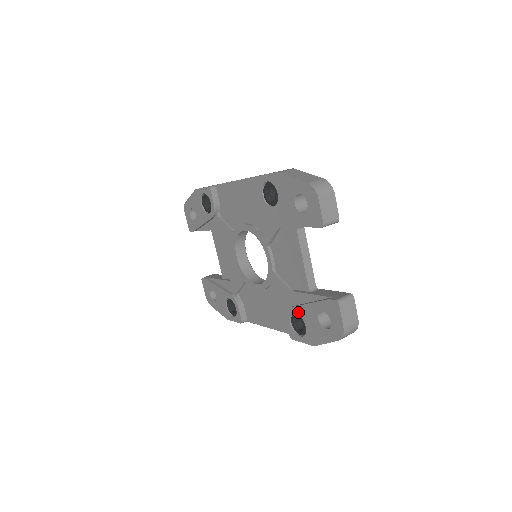
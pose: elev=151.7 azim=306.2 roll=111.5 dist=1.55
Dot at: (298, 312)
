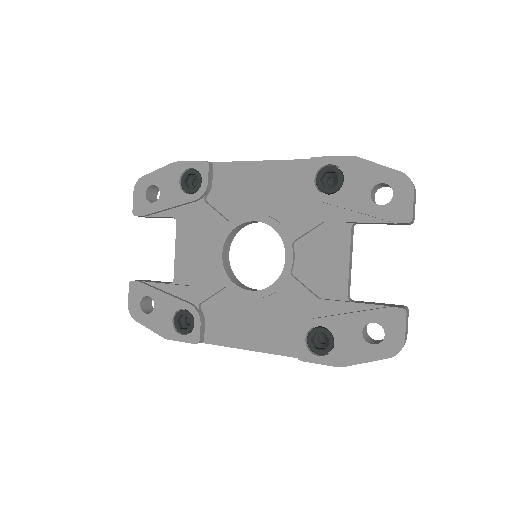
Dot at: (327, 324)
